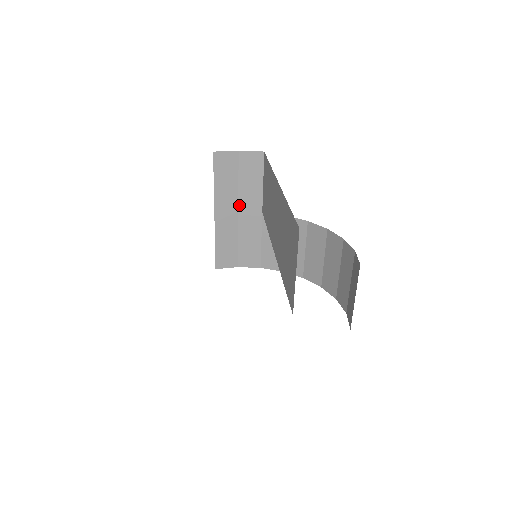
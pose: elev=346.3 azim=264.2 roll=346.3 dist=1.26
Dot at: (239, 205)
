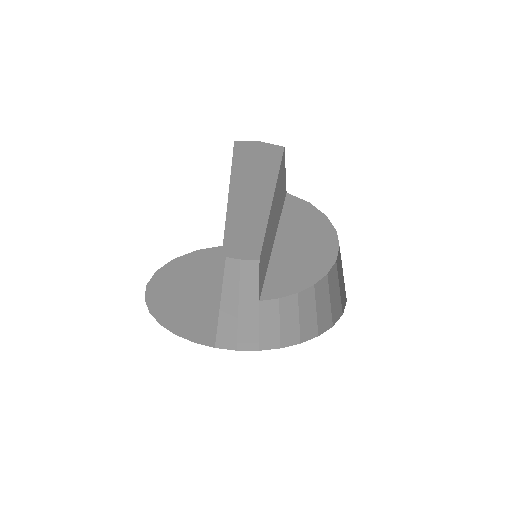
Dot at: (239, 296)
